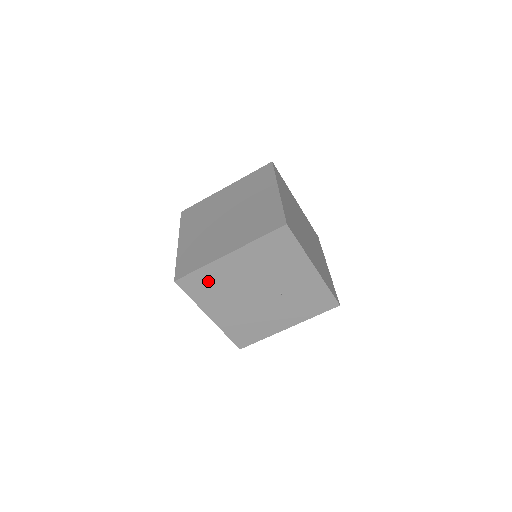
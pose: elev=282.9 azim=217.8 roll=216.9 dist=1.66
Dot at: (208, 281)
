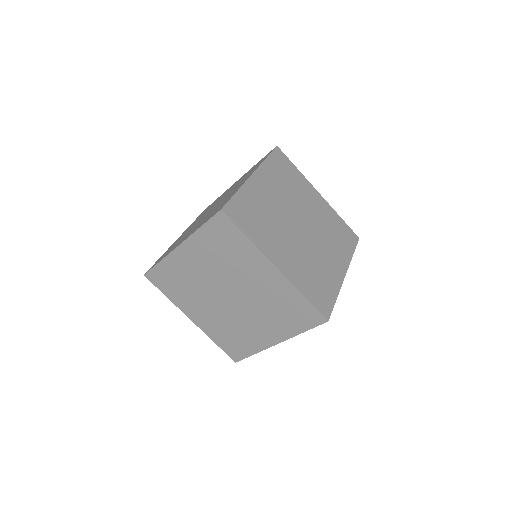
Dot at: occluded
